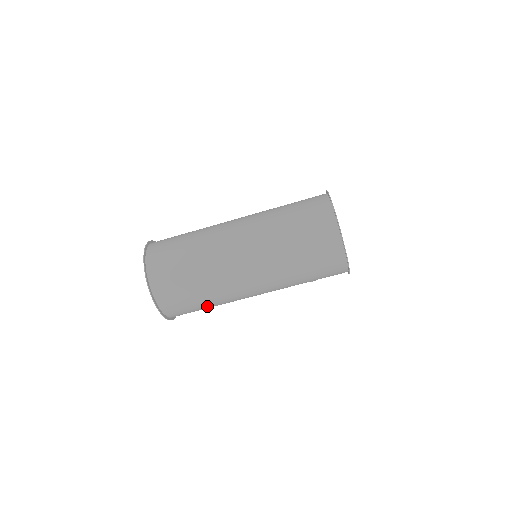
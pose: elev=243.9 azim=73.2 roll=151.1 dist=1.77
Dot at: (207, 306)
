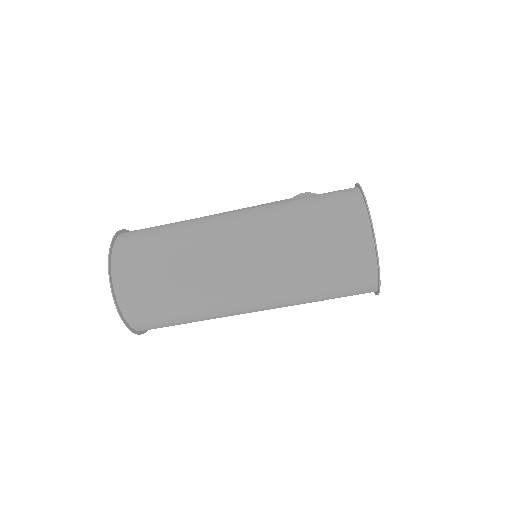
Dot at: (191, 322)
